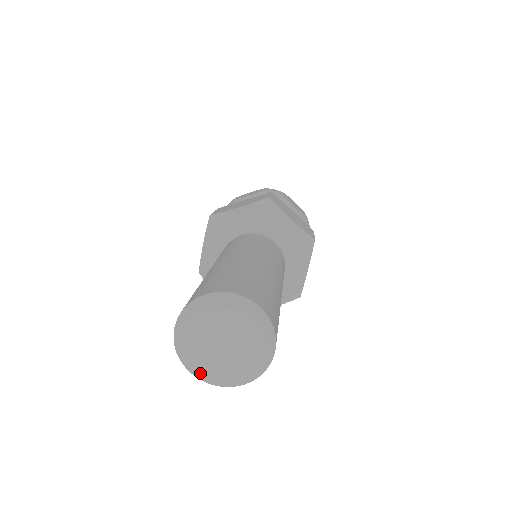
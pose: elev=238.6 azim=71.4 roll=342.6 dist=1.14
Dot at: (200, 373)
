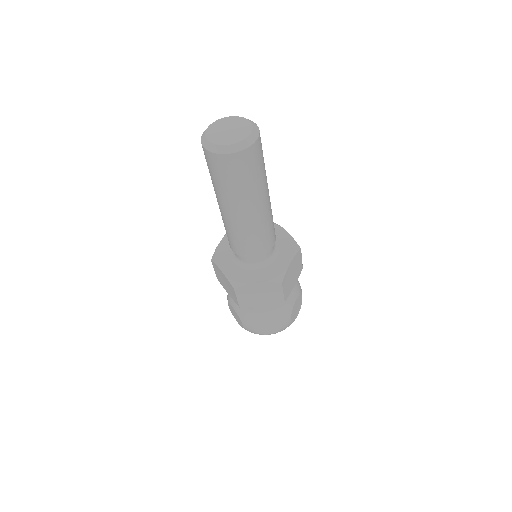
Dot at: (211, 141)
